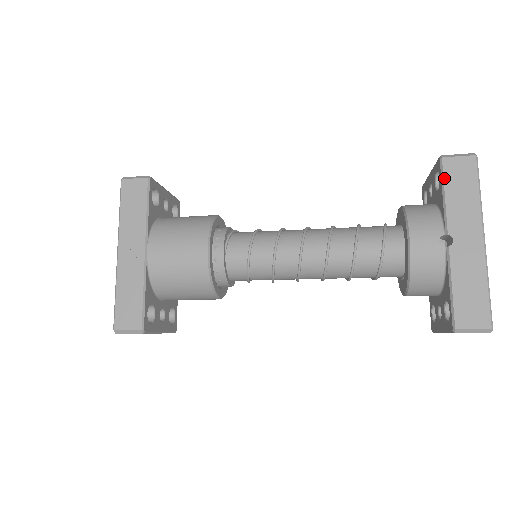
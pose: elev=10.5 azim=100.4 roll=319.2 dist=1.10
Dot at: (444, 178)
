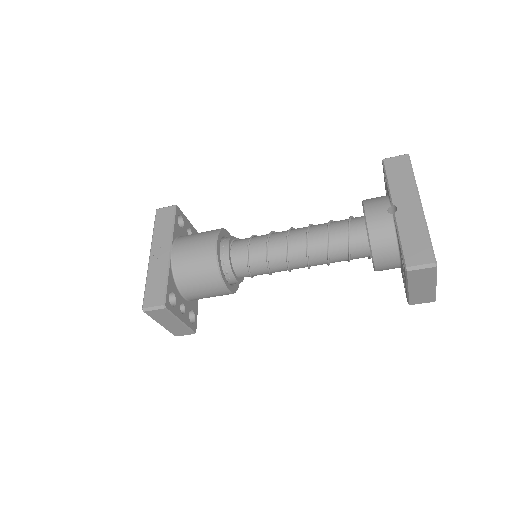
Dot at: (386, 171)
